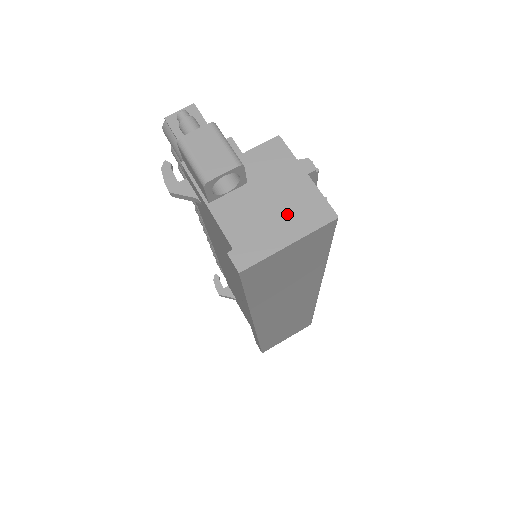
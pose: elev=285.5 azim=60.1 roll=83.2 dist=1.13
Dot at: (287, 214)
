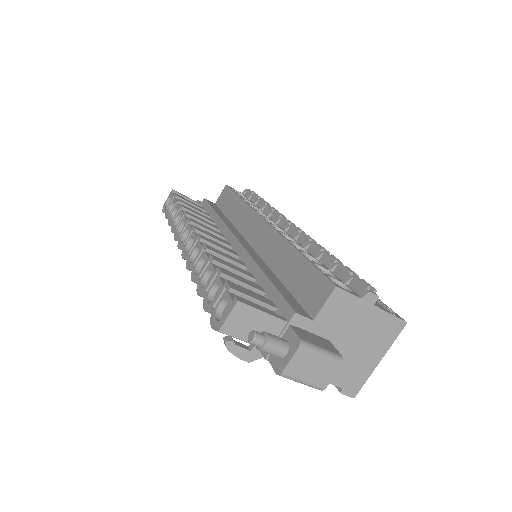
Dot at: (370, 344)
